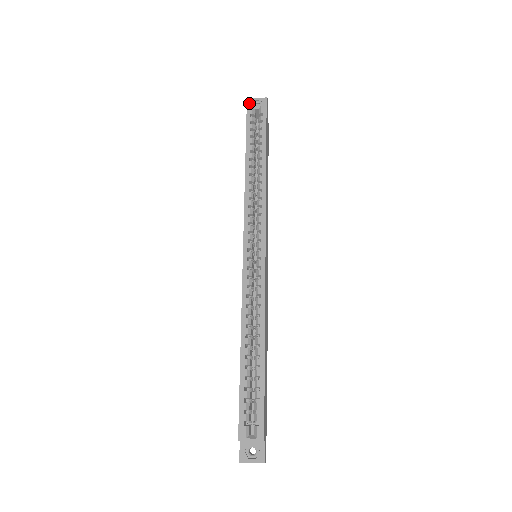
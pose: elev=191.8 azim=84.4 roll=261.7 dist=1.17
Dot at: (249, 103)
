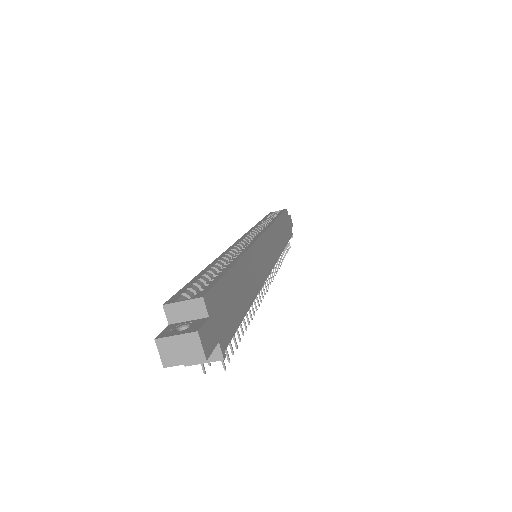
Dot at: occluded
